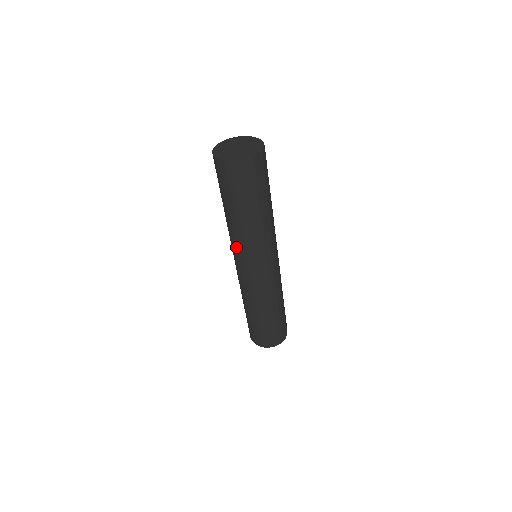
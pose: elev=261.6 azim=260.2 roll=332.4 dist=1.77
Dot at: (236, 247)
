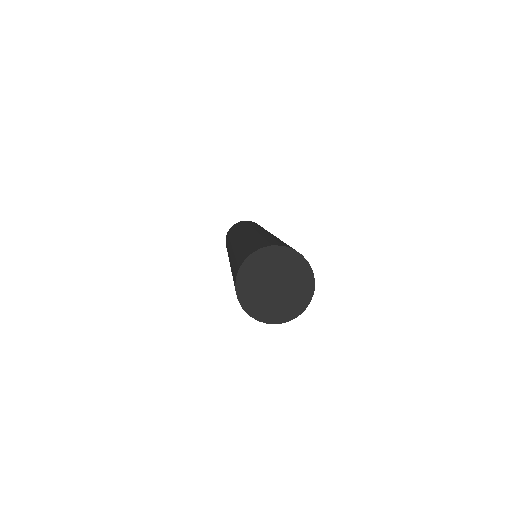
Dot at: occluded
